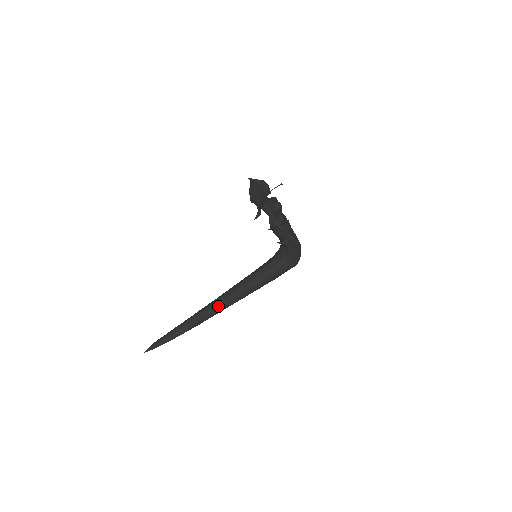
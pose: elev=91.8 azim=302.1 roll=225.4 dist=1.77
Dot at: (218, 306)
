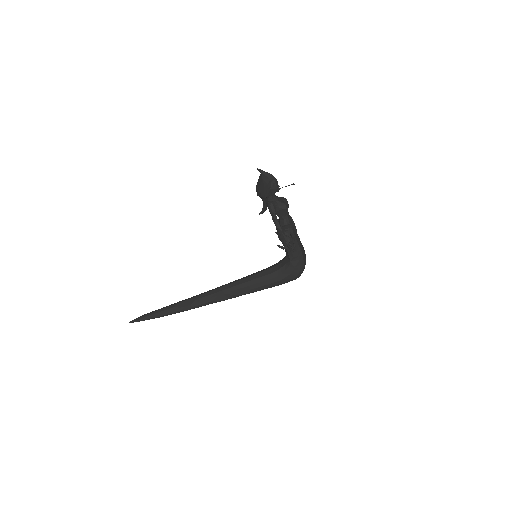
Dot at: (208, 297)
